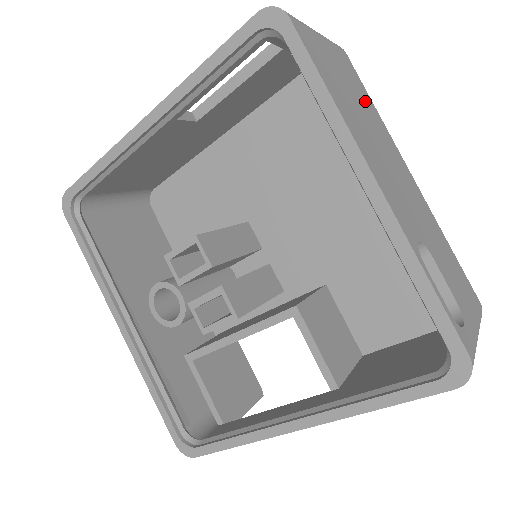
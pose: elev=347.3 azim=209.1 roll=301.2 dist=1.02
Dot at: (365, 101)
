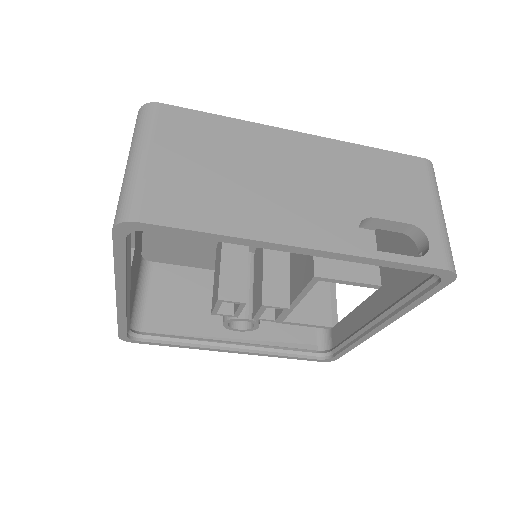
Dot at: (219, 139)
